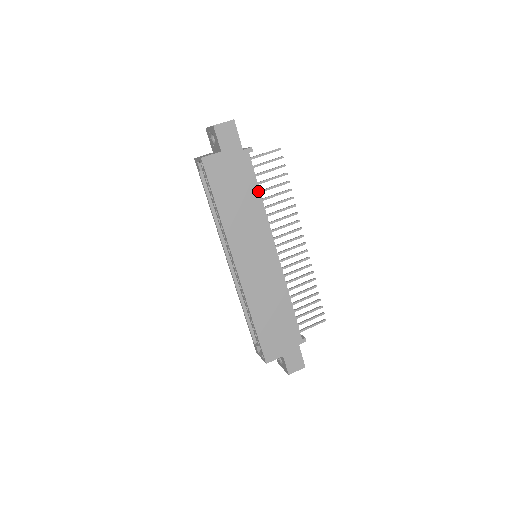
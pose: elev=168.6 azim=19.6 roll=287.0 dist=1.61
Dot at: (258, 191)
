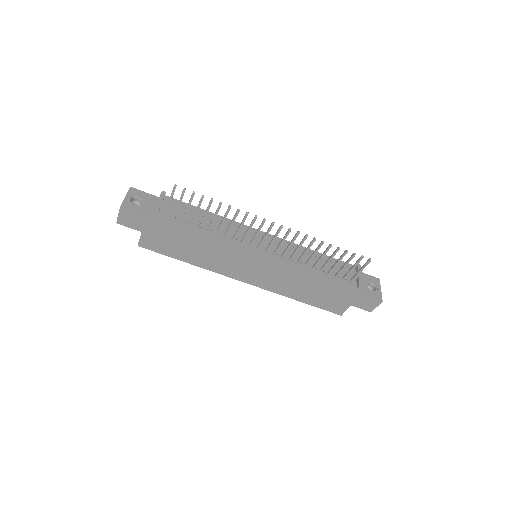
Dot at: (196, 232)
